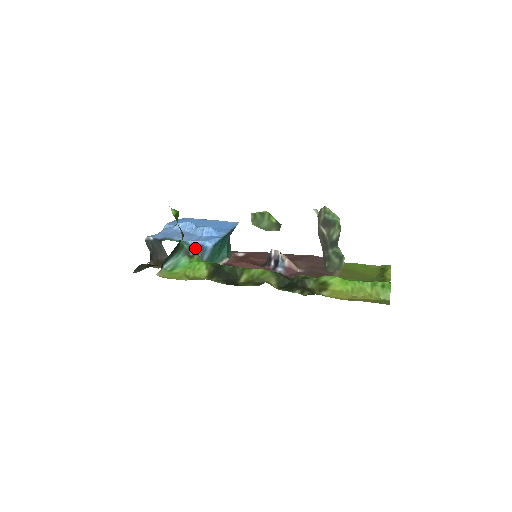
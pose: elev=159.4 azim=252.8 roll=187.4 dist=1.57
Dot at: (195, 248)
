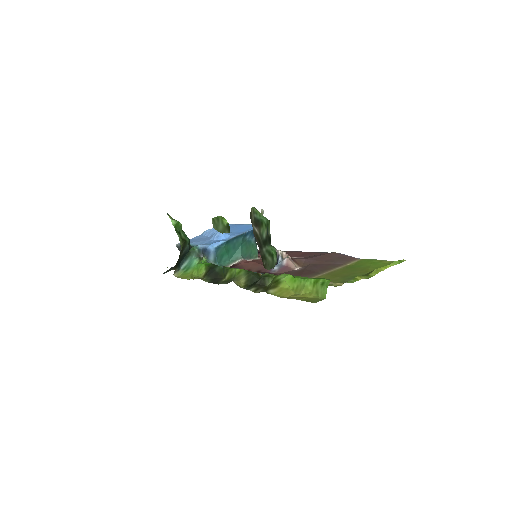
Dot at: (203, 251)
